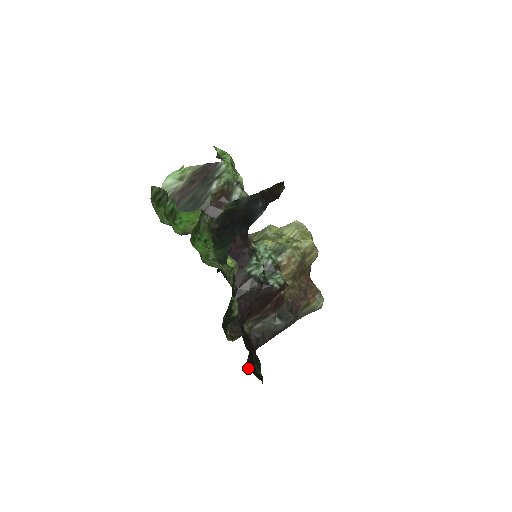
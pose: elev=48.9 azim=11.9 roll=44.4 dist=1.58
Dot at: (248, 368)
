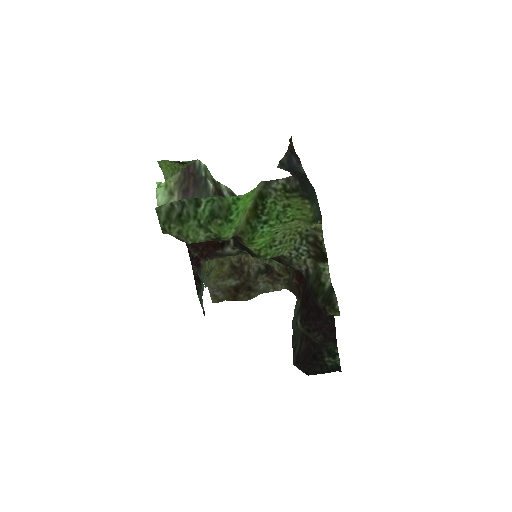
Dot at: occluded
